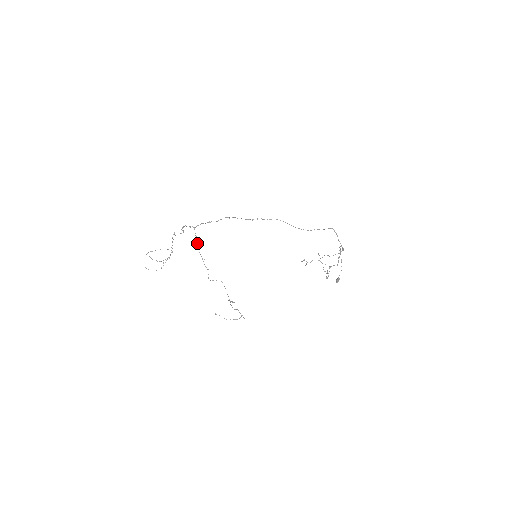
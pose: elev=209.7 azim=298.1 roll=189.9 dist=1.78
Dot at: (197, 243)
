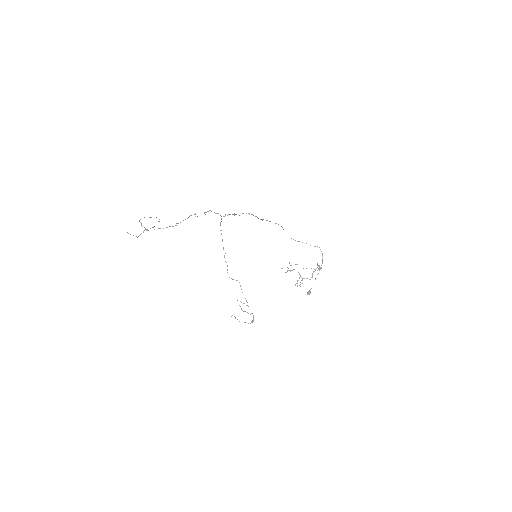
Dot at: occluded
